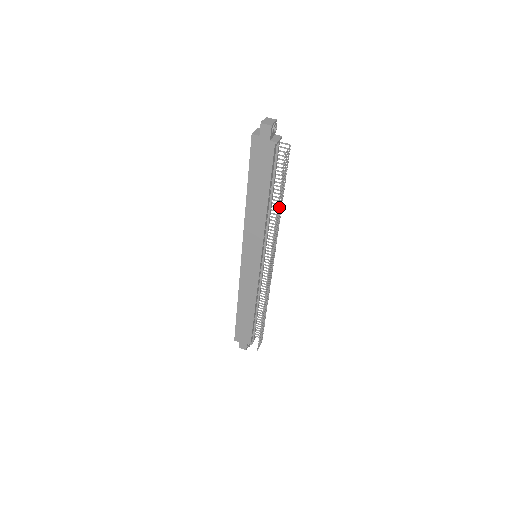
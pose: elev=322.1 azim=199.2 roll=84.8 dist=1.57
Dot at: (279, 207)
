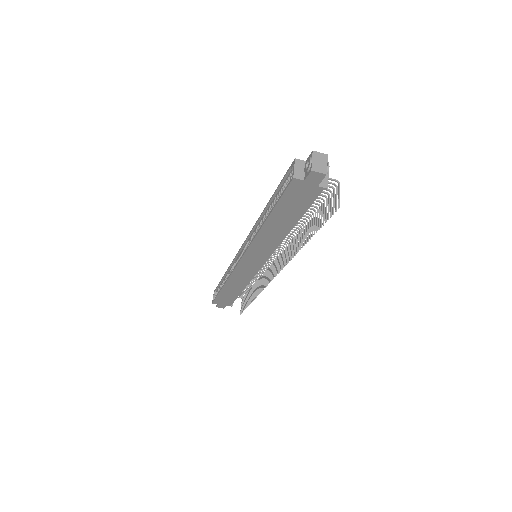
Dot at: (305, 234)
